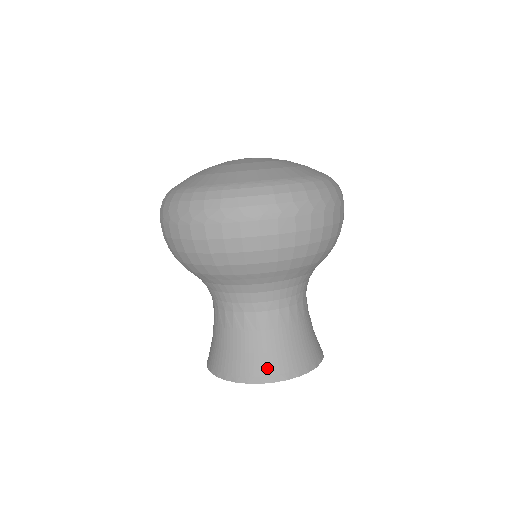
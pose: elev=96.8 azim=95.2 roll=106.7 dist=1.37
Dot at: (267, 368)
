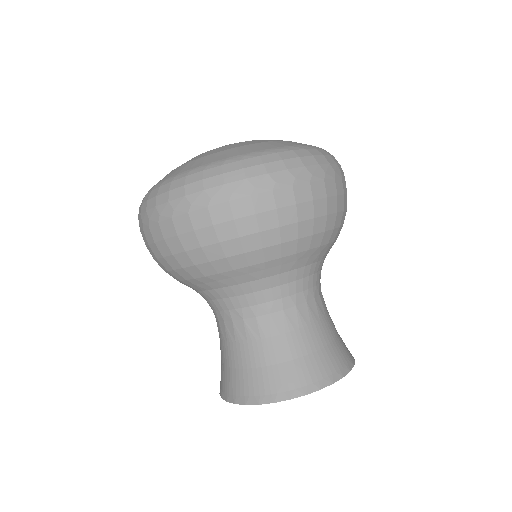
Dot at: (279, 383)
